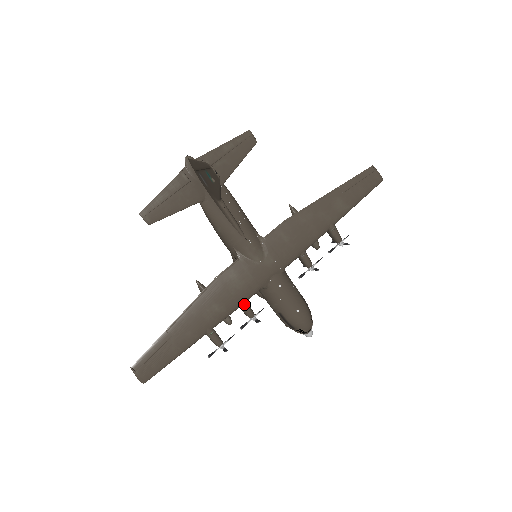
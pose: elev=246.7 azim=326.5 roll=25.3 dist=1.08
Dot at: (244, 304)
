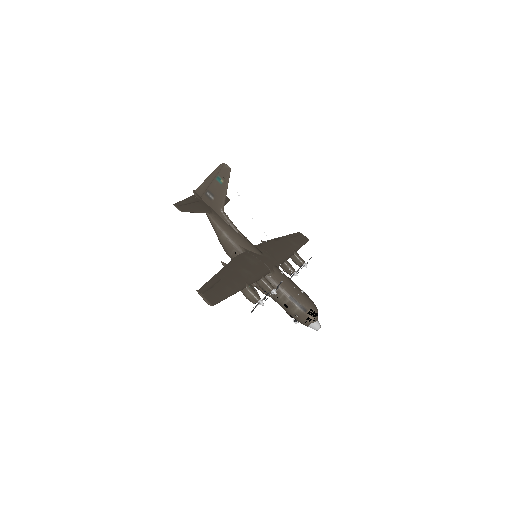
Dot at: (264, 276)
